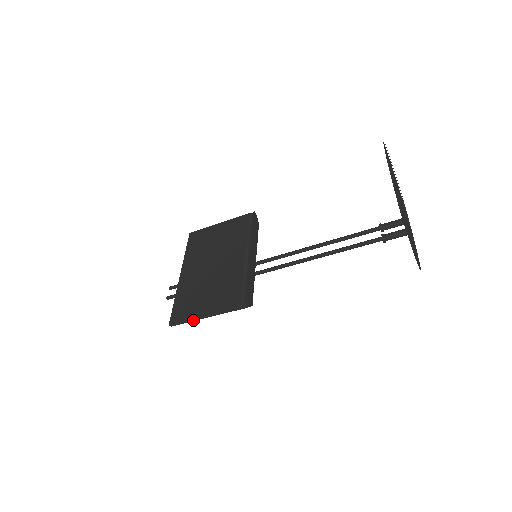
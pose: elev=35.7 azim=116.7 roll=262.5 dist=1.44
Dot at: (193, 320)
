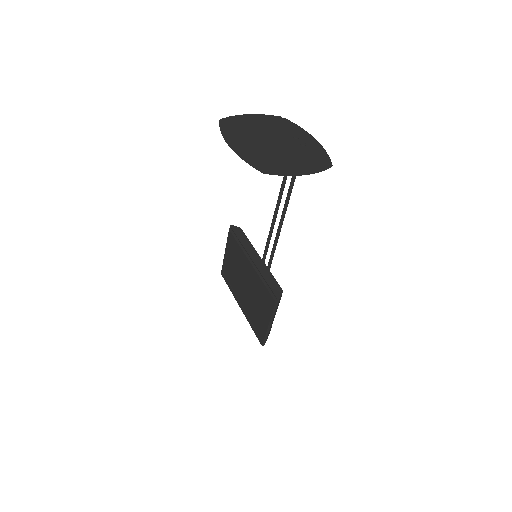
Dot at: (268, 332)
